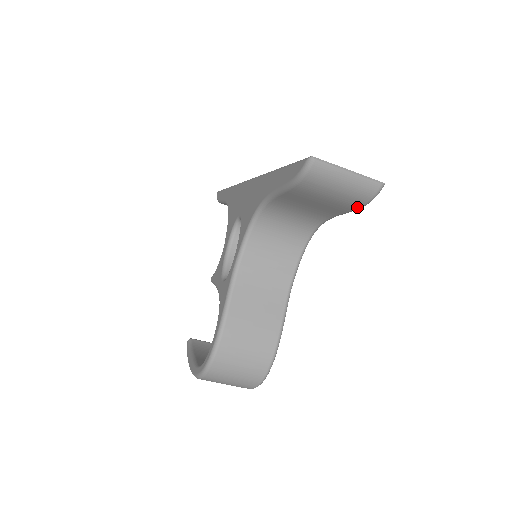
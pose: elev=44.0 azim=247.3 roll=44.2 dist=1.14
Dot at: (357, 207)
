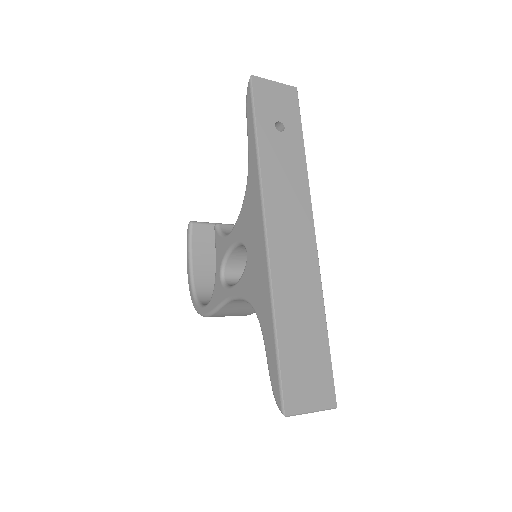
Dot at: occluded
